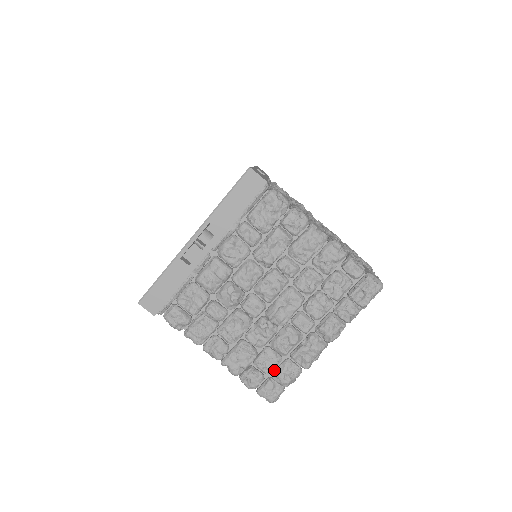
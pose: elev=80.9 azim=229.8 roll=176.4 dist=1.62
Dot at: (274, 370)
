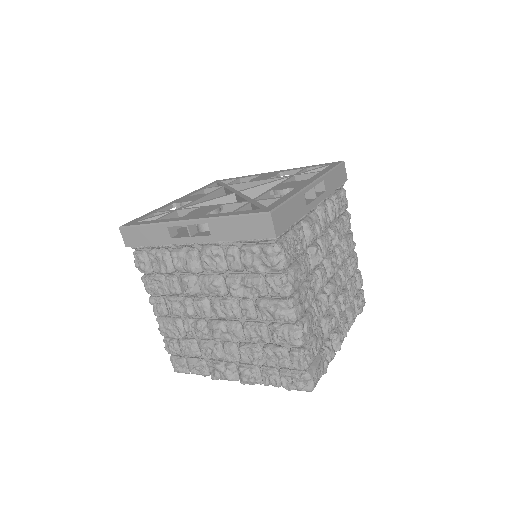
Dot at: occluded
